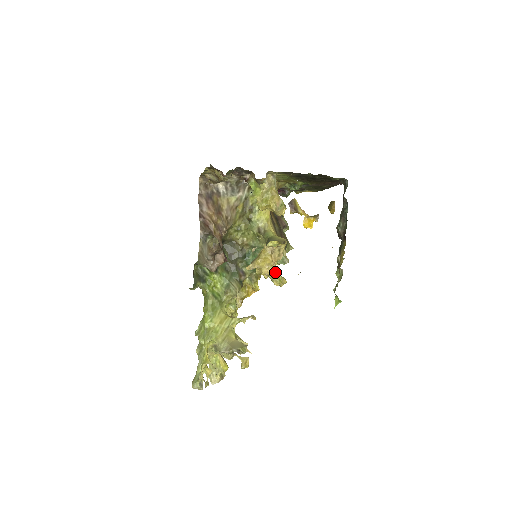
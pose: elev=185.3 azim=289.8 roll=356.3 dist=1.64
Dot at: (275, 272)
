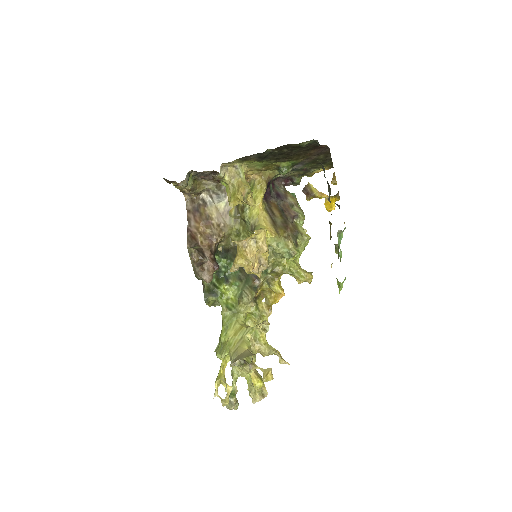
Dot at: (295, 269)
